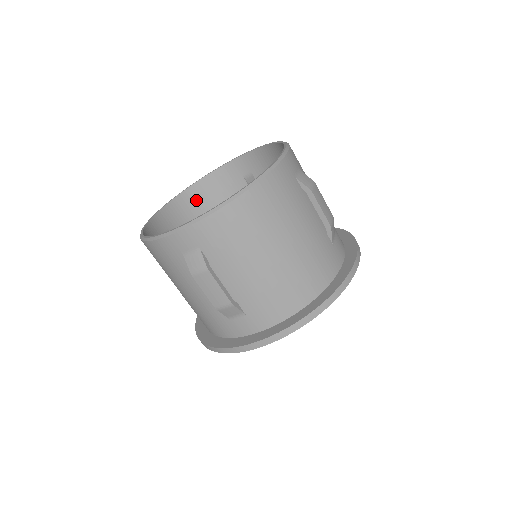
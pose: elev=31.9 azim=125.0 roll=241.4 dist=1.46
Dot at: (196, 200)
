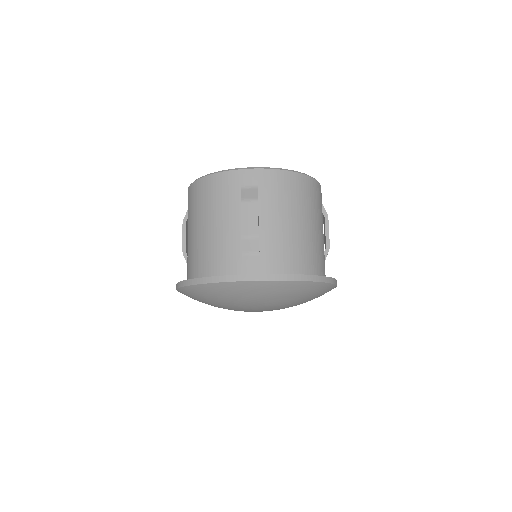
Dot at: occluded
